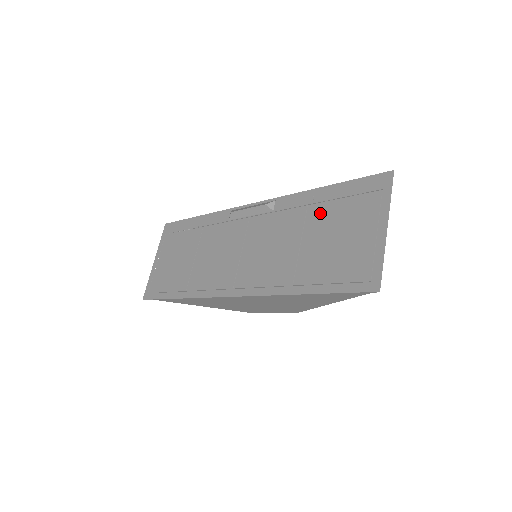
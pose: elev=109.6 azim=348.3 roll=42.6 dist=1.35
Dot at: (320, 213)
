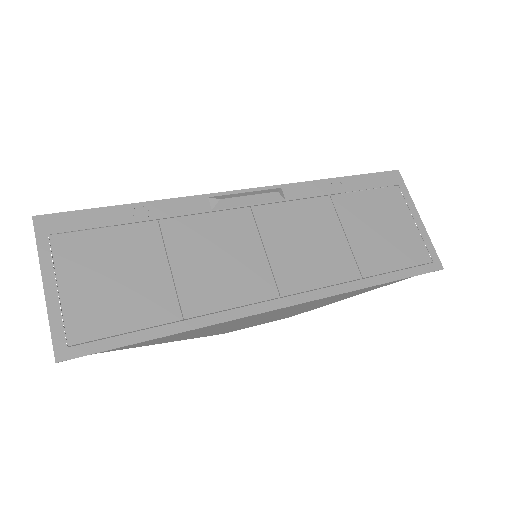
Dot at: (350, 204)
